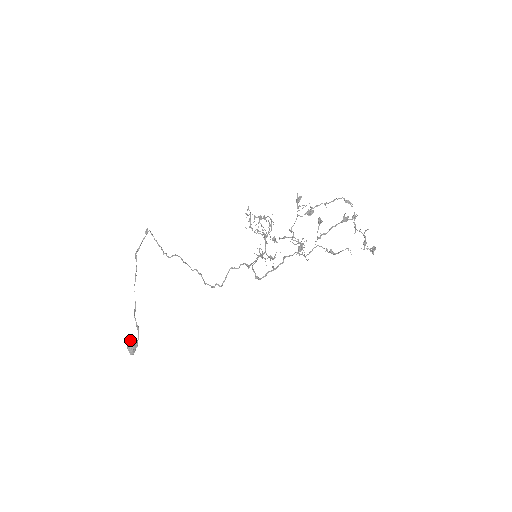
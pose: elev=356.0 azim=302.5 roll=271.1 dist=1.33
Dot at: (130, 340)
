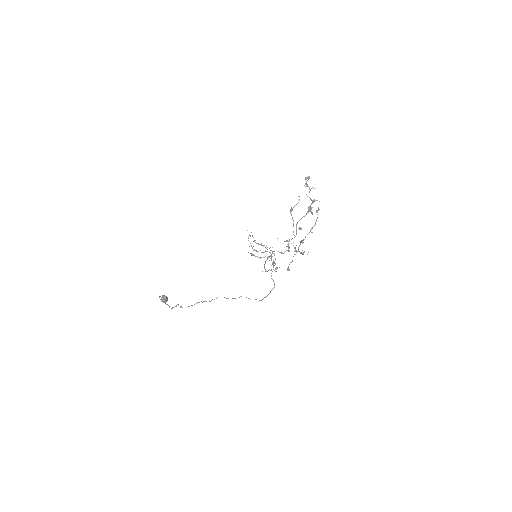
Dot at: (165, 302)
